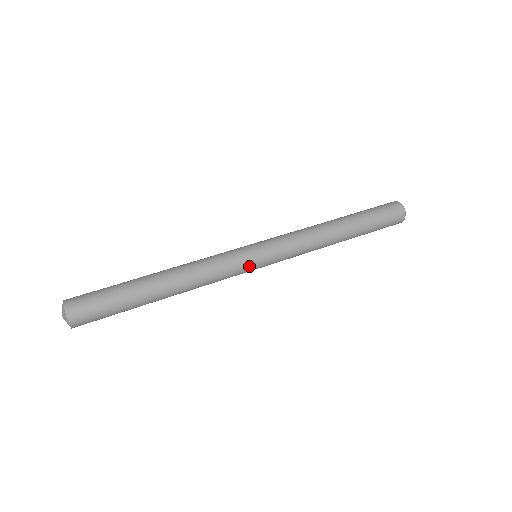
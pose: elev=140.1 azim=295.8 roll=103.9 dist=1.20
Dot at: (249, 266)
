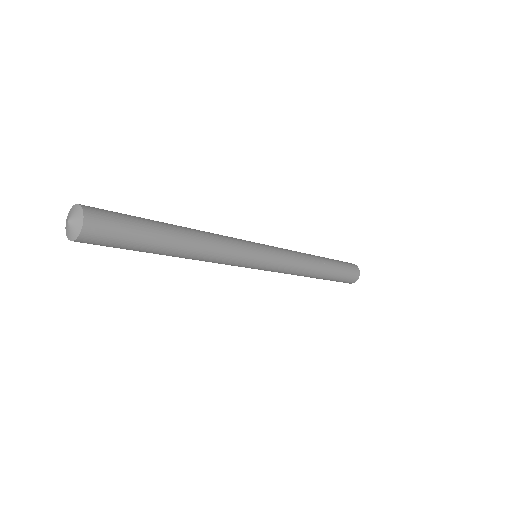
Dot at: (255, 247)
